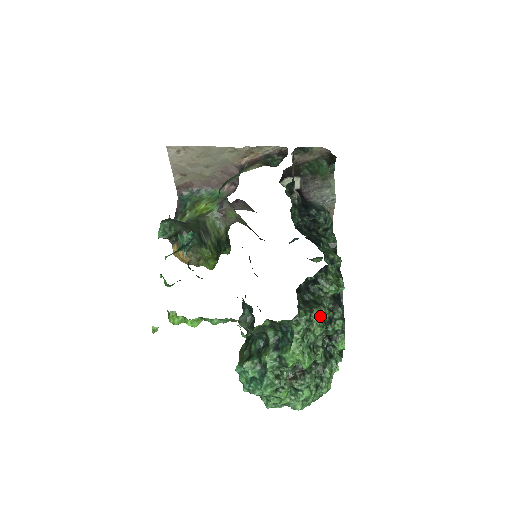
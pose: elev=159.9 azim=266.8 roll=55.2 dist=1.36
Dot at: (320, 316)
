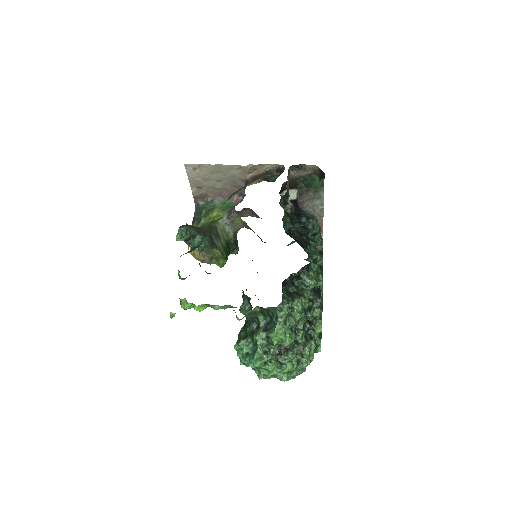
Dot at: (300, 305)
